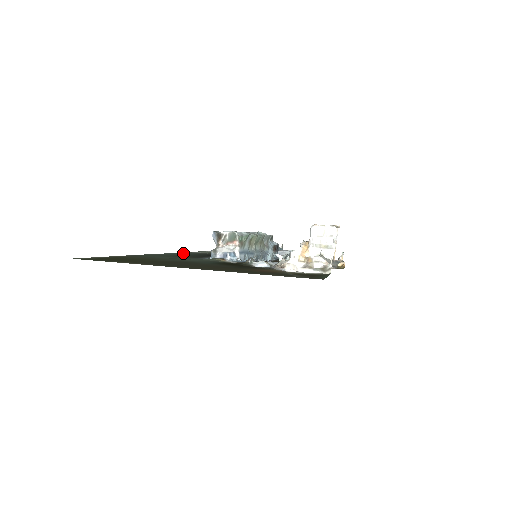
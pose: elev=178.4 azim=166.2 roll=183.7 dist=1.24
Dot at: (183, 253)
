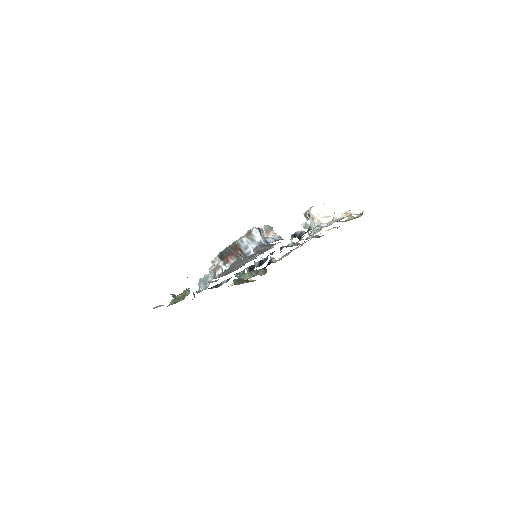
Dot at: occluded
